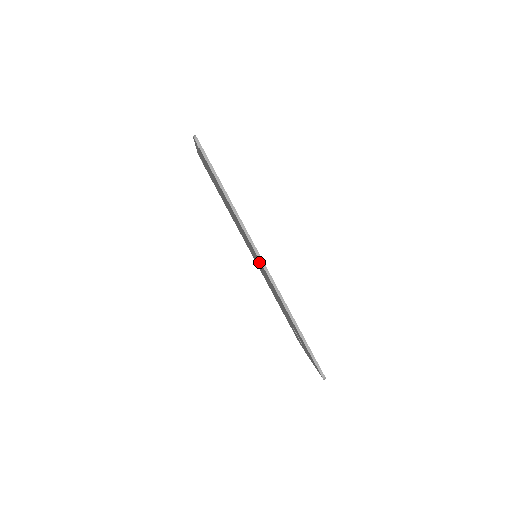
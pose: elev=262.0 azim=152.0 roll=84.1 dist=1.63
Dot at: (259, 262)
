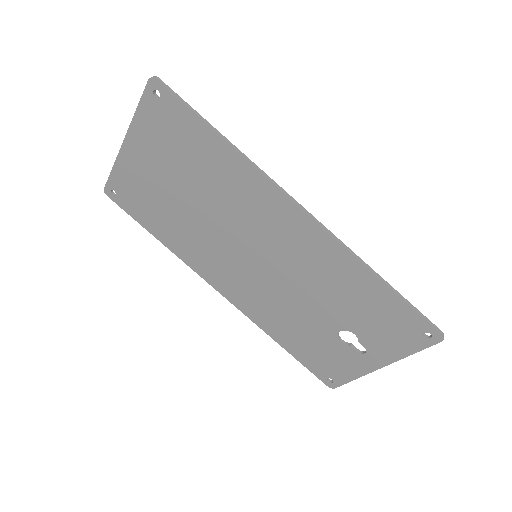
Dot at: (283, 234)
